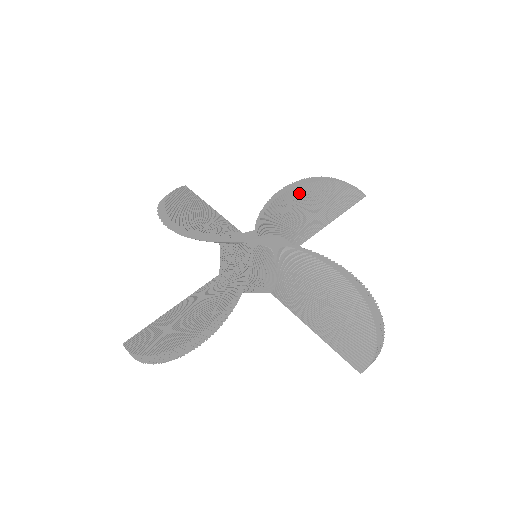
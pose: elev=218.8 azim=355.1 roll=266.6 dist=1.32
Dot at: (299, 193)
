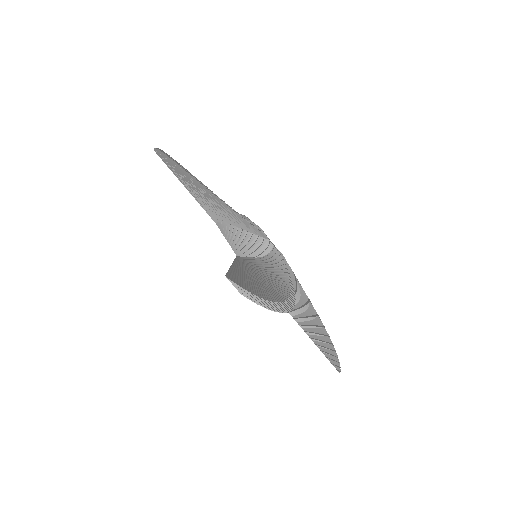
Dot at: (312, 309)
